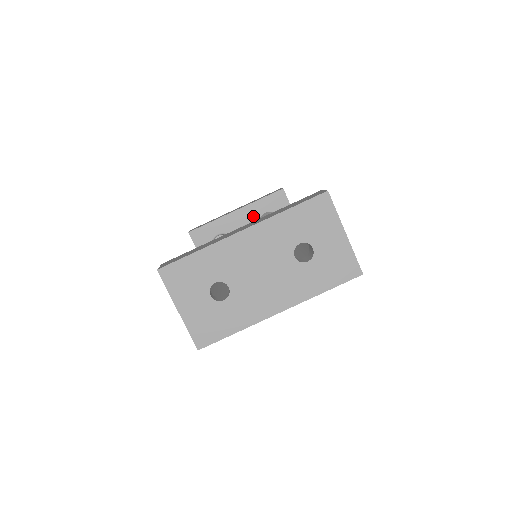
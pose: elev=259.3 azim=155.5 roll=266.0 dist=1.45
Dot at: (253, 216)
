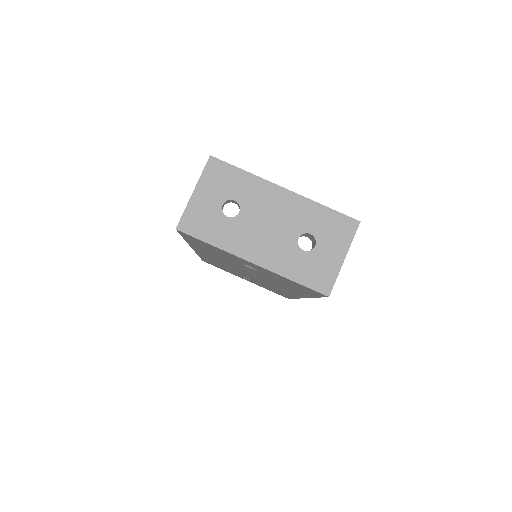
Dot at: occluded
